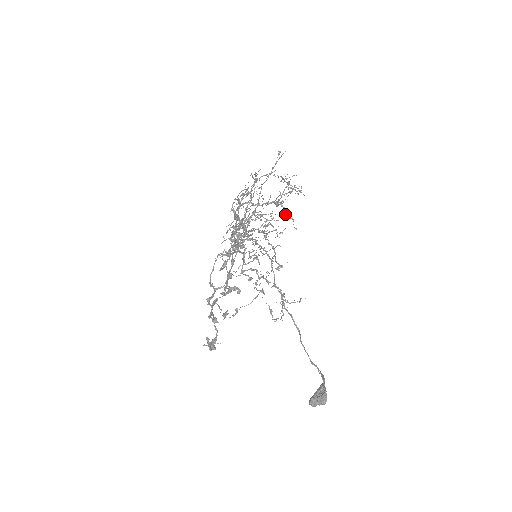
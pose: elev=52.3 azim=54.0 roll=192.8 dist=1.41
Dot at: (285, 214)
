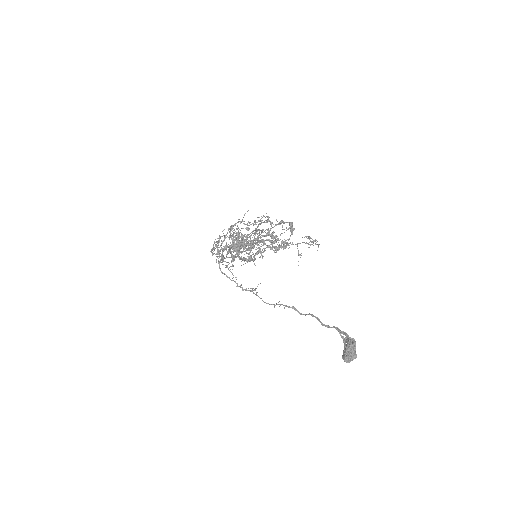
Dot at: occluded
